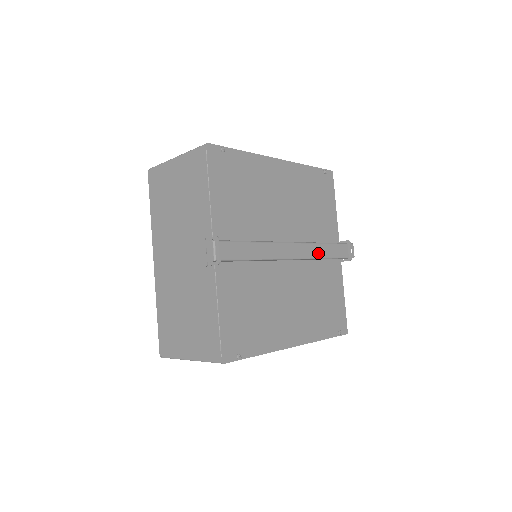
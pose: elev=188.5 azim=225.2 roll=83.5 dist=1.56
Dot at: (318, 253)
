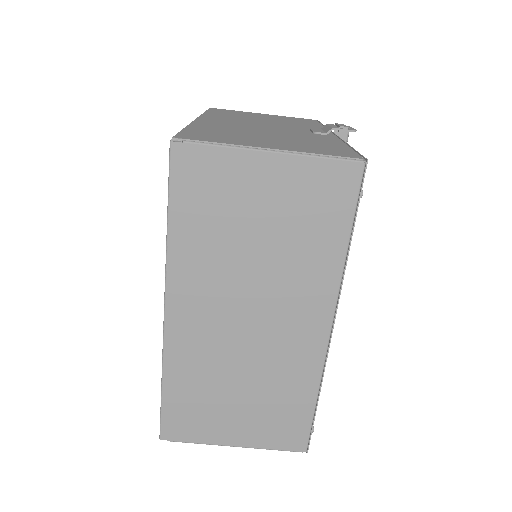
Dot at: occluded
